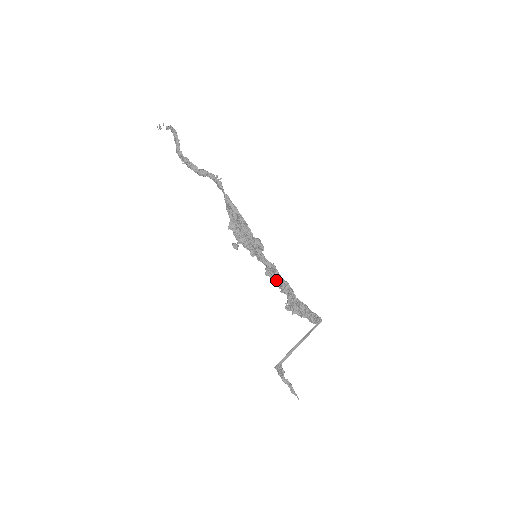
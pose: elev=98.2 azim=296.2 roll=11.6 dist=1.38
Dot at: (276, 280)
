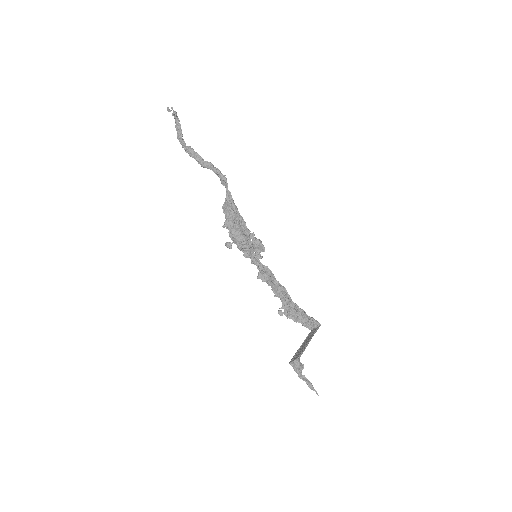
Dot at: (270, 284)
